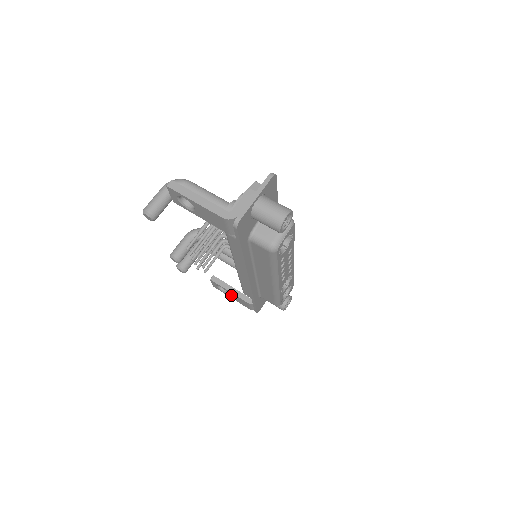
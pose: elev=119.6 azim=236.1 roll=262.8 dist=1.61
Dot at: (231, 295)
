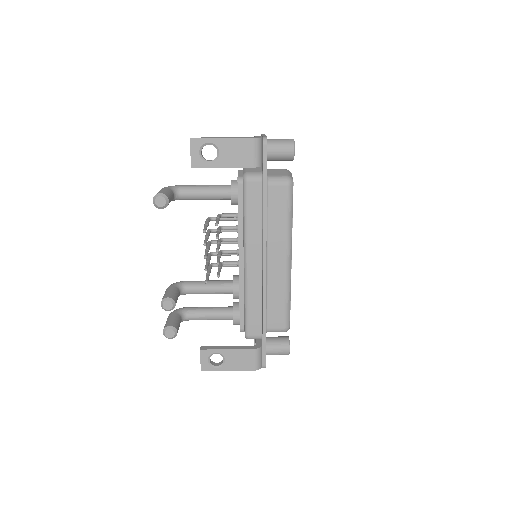
Dot at: (229, 360)
